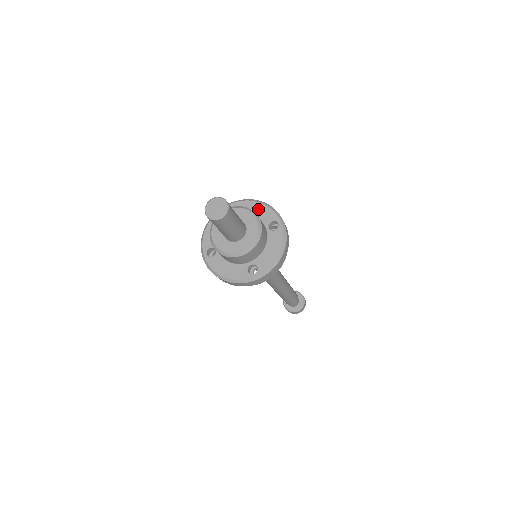
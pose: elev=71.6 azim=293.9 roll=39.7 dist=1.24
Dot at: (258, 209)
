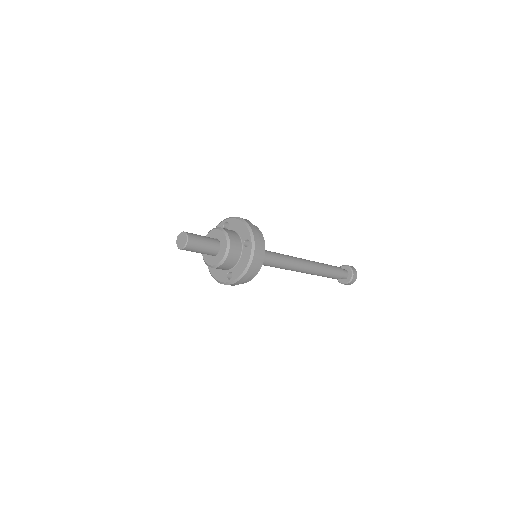
Dot at: (240, 227)
